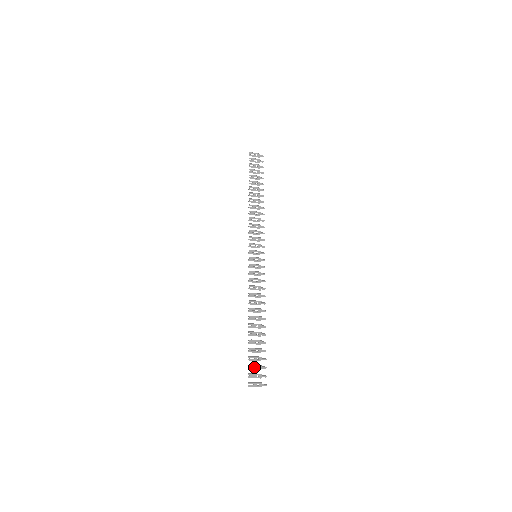
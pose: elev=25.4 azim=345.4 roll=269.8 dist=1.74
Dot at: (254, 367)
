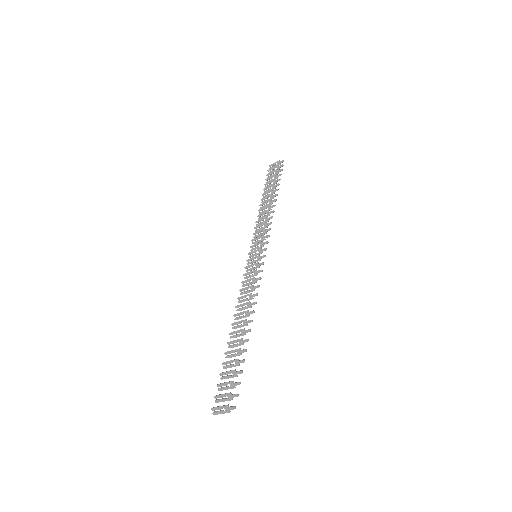
Dot at: occluded
